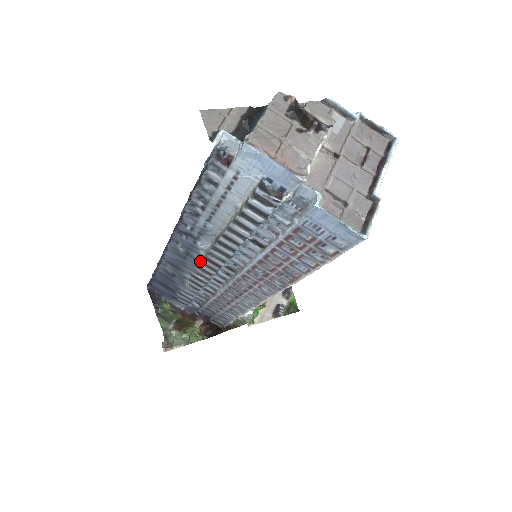
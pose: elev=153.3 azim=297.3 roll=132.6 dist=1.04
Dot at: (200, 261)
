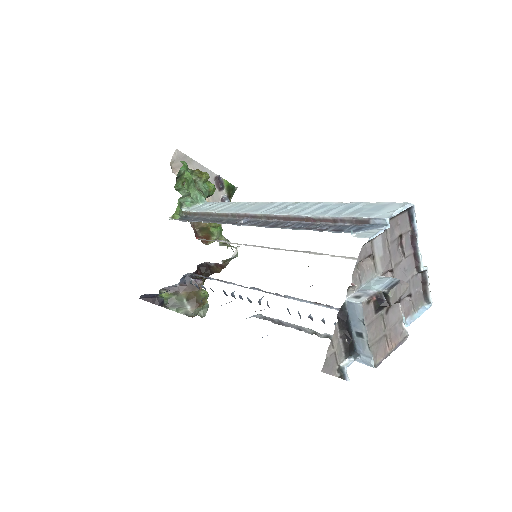
Dot at: occluded
